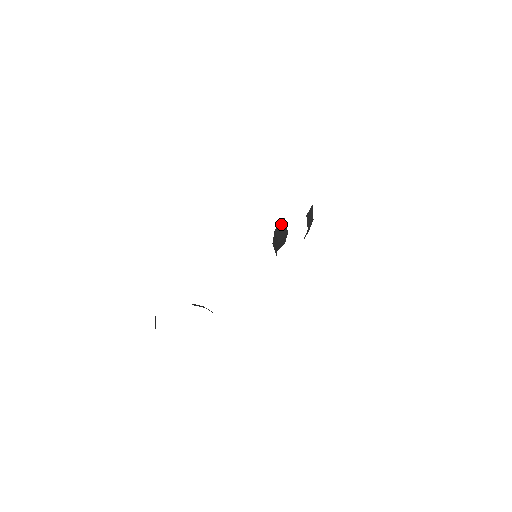
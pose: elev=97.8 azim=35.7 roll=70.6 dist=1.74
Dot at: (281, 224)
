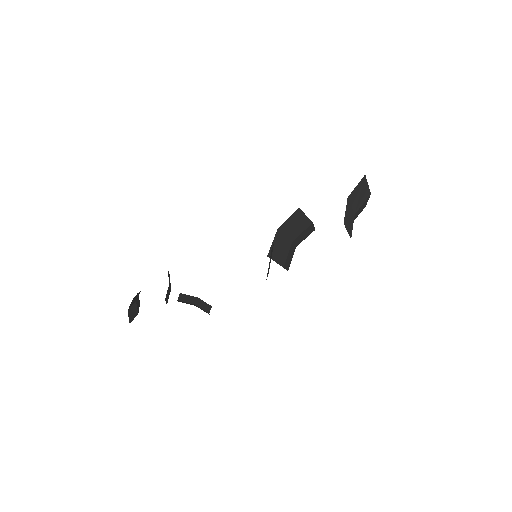
Dot at: (292, 217)
